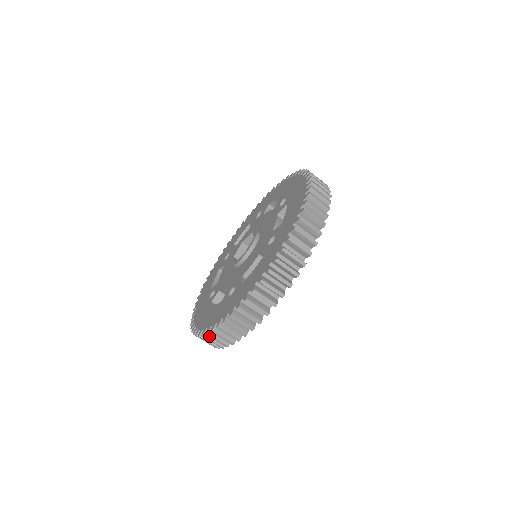
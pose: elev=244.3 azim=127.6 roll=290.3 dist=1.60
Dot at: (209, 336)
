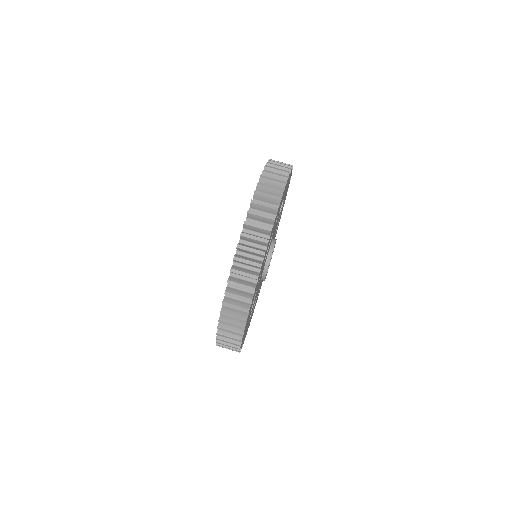
Dot at: (224, 314)
